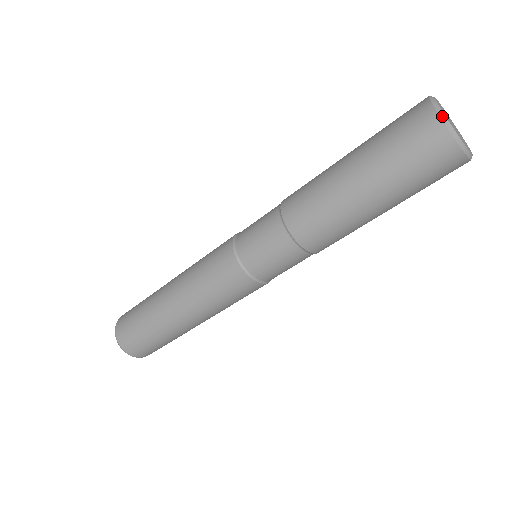
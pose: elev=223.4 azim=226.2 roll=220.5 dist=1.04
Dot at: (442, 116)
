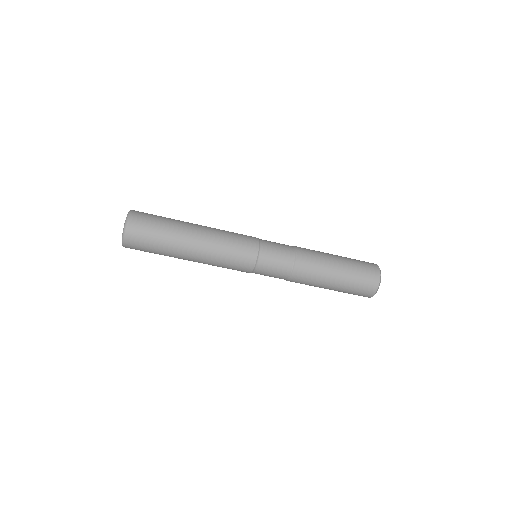
Dot at: occluded
